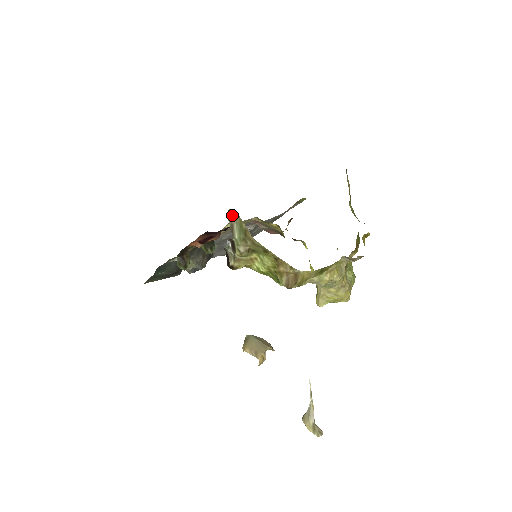
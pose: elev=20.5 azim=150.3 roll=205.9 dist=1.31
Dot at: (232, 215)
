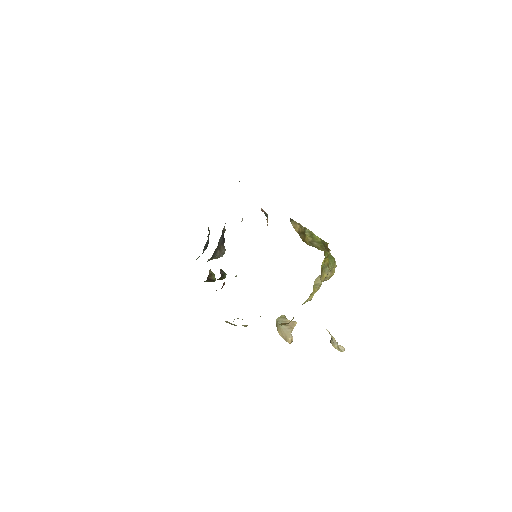
Dot at: (227, 322)
